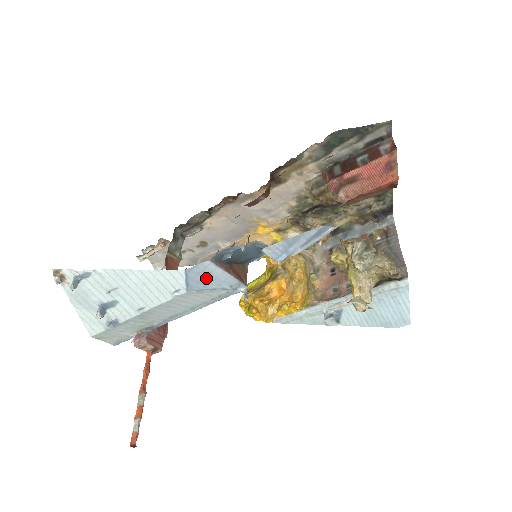
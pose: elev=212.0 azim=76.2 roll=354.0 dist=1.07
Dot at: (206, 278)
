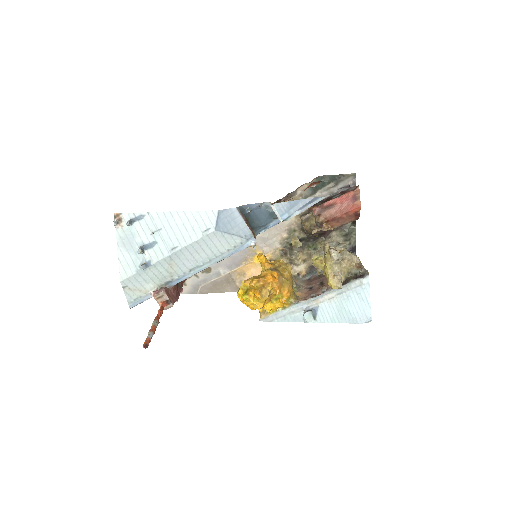
Dot at: (230, 223)
